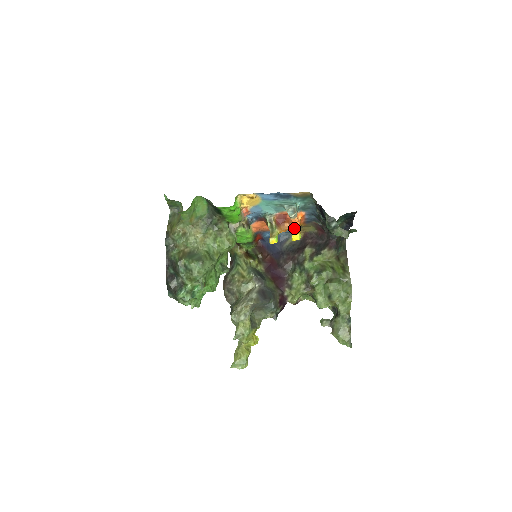
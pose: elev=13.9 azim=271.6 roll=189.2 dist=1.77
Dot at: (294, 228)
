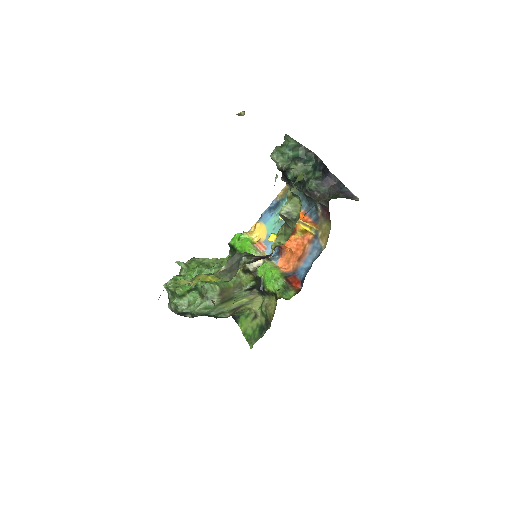
Dot at: occluded
